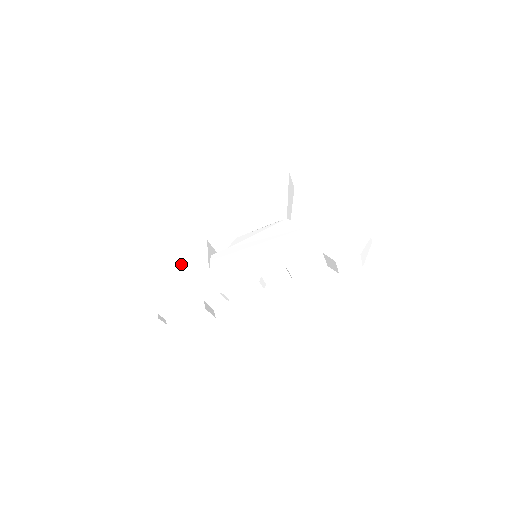
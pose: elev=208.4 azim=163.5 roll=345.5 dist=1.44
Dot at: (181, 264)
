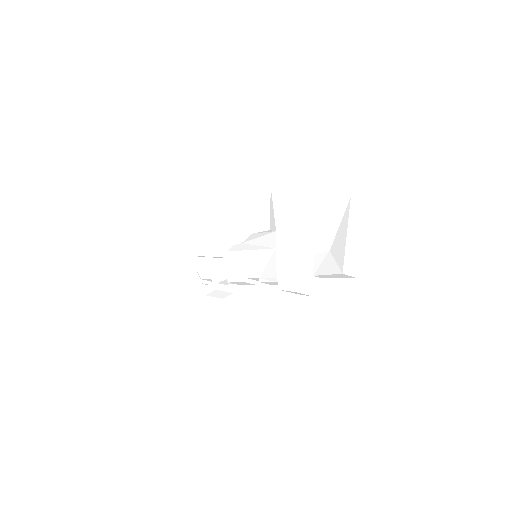
Dot at: (214, 248)
